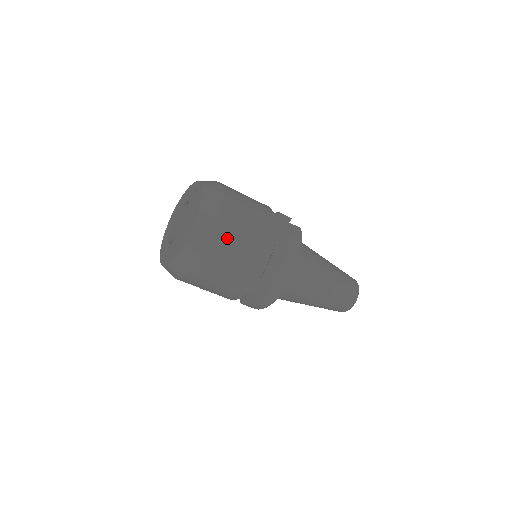
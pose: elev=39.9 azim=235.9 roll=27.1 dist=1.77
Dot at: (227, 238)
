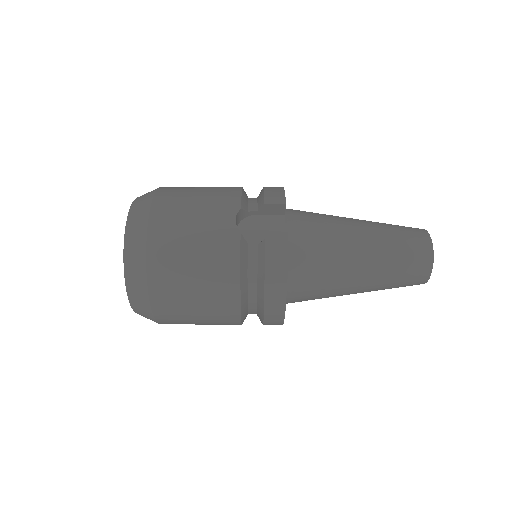
Dot at: (171, 305)
